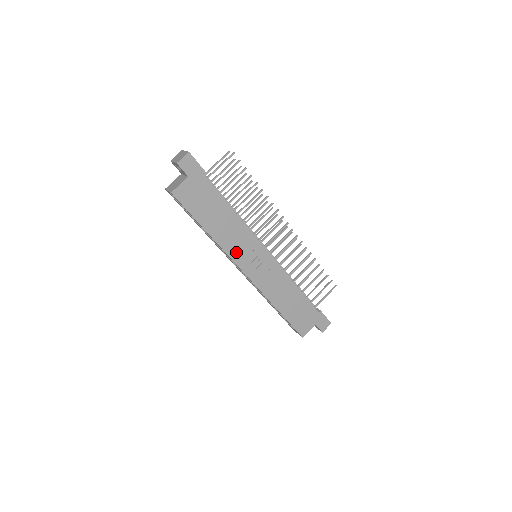
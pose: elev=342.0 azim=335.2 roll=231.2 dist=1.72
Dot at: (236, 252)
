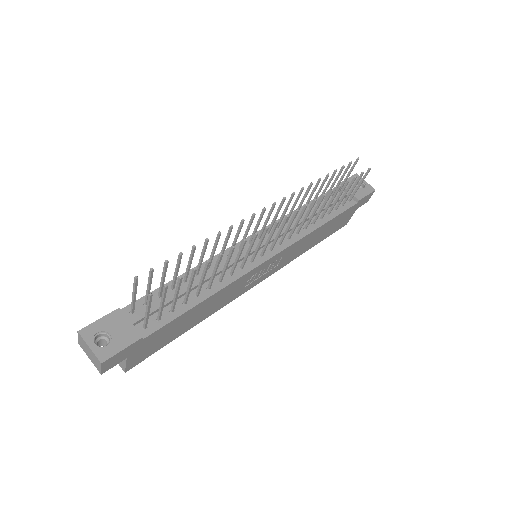
Dot at: (235, 294)
